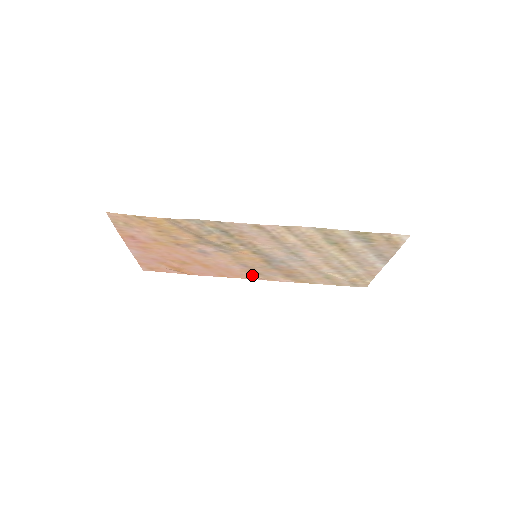
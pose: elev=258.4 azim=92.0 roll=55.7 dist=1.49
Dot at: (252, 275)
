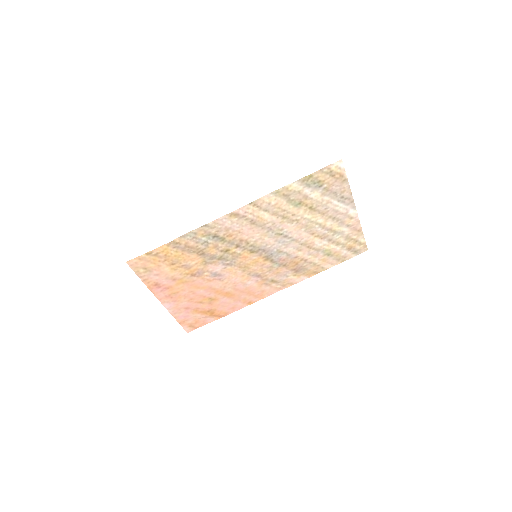
Dot at: (270, 287)
